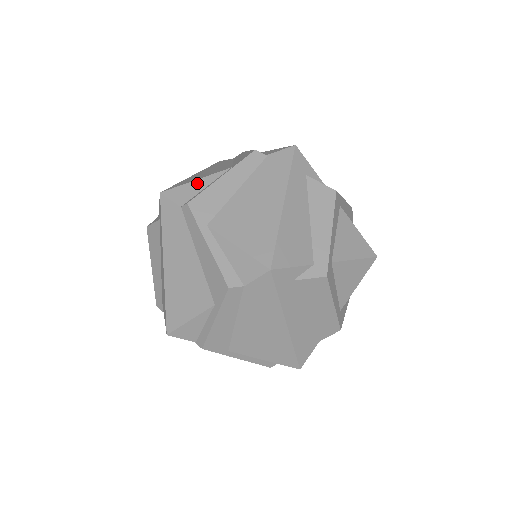
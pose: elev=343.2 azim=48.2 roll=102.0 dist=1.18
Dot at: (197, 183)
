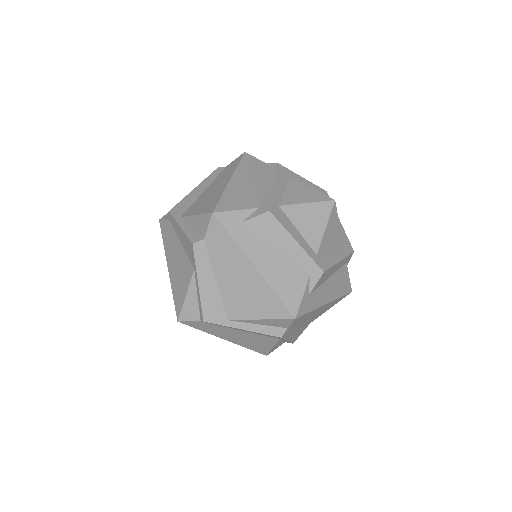
Dot at: occluded
